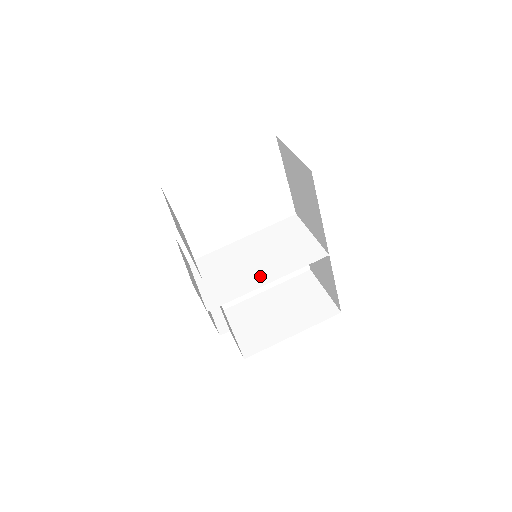
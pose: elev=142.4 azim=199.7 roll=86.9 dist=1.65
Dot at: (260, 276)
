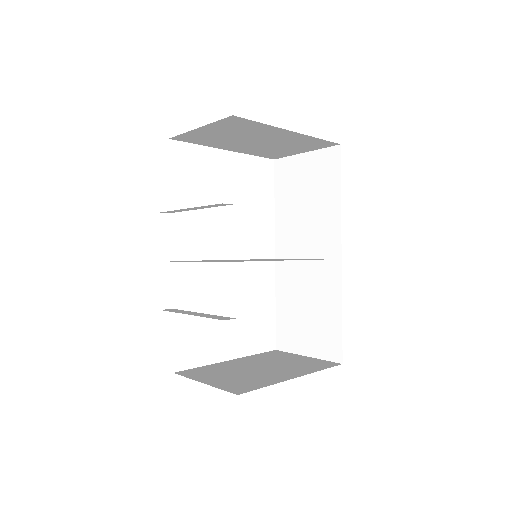
Dot at: occluded
